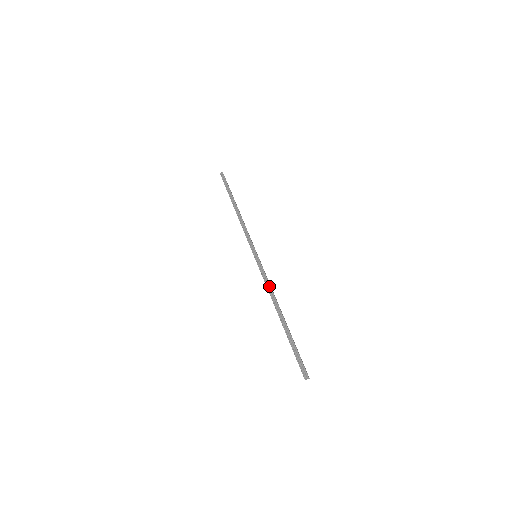
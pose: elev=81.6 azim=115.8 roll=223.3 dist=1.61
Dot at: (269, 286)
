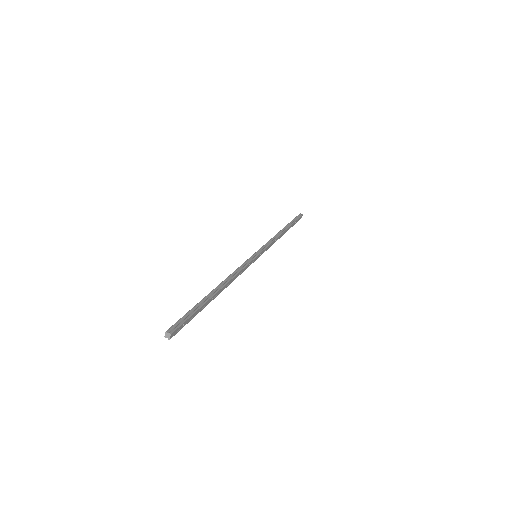
Dot at: (238, 271)
